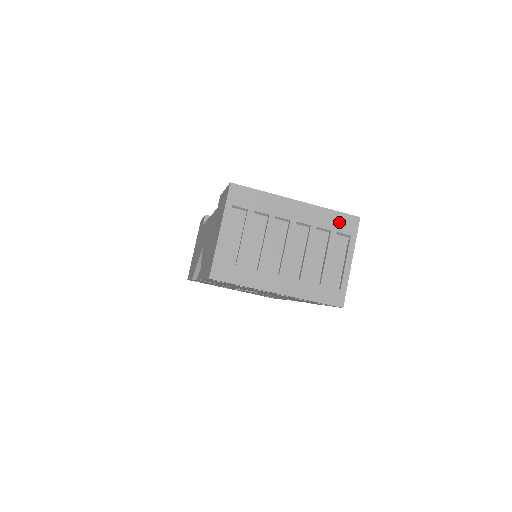
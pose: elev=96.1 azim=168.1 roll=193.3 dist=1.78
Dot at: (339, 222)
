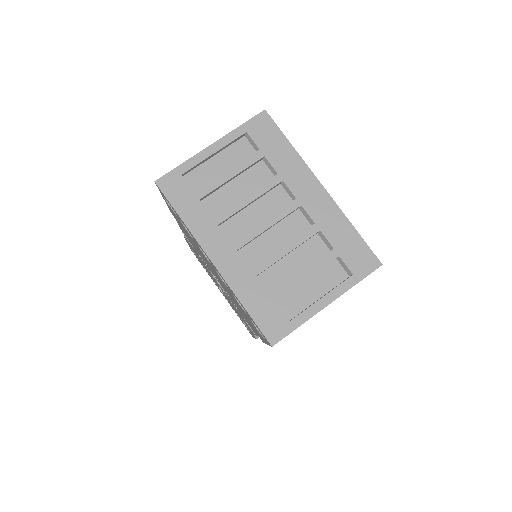
Dot at: (352, 248)
